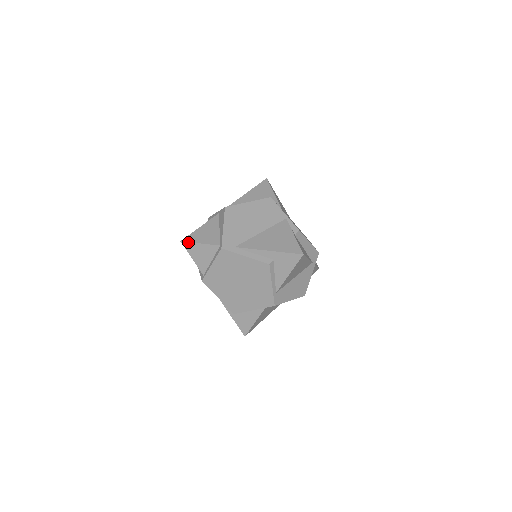
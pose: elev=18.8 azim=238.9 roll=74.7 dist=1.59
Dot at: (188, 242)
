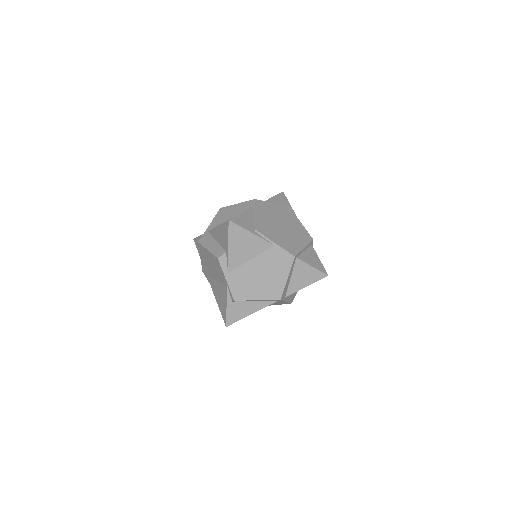
Dot at: (195, 244)
